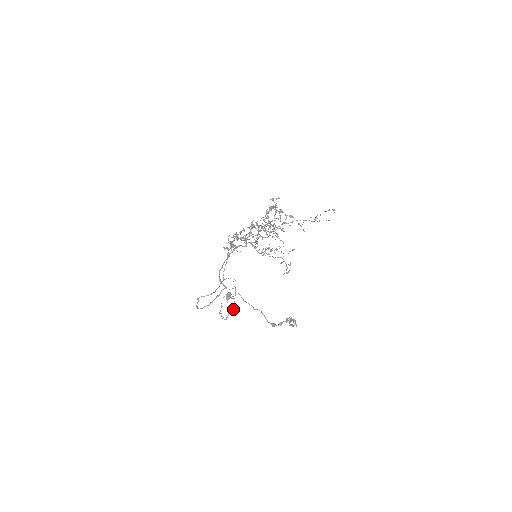
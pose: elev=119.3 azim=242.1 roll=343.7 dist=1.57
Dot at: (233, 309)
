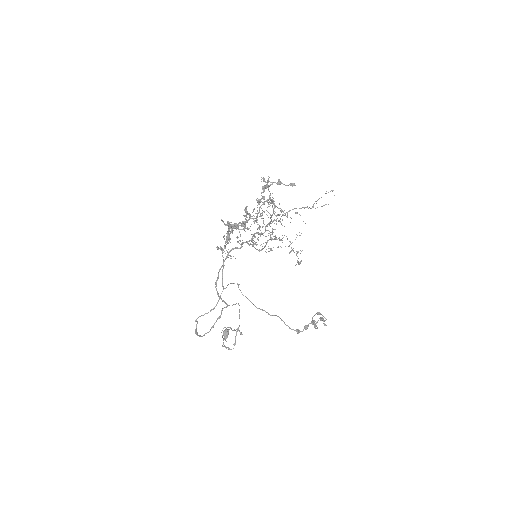
Dot at: (240, 333)
